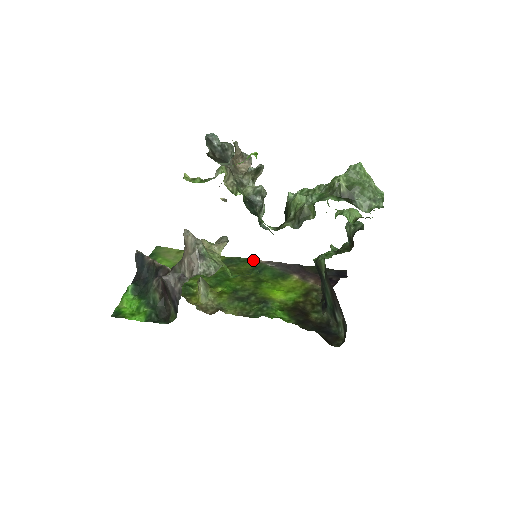
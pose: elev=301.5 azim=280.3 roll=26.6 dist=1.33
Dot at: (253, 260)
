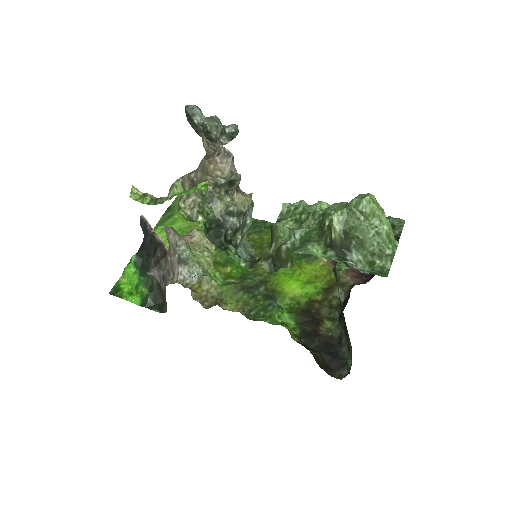
Dot at: occluded
